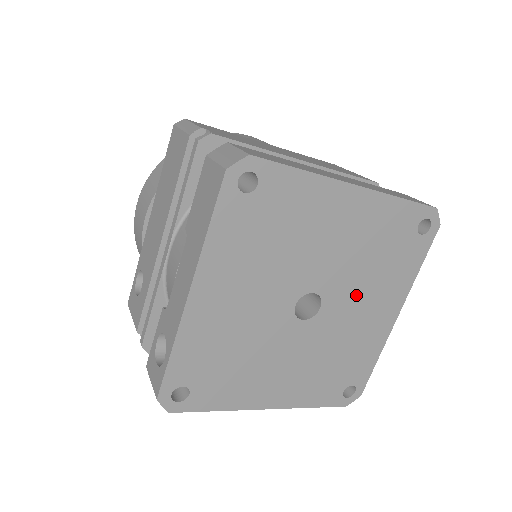
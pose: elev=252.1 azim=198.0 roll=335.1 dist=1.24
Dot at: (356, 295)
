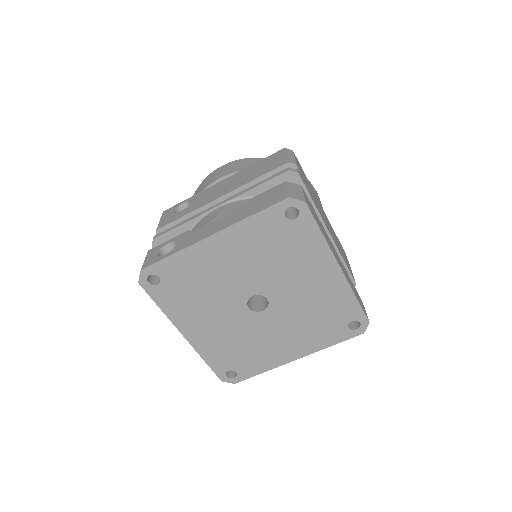
Dot at: (287, 324)
